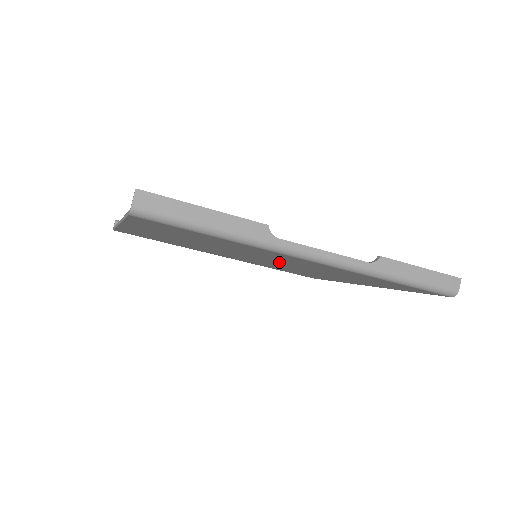
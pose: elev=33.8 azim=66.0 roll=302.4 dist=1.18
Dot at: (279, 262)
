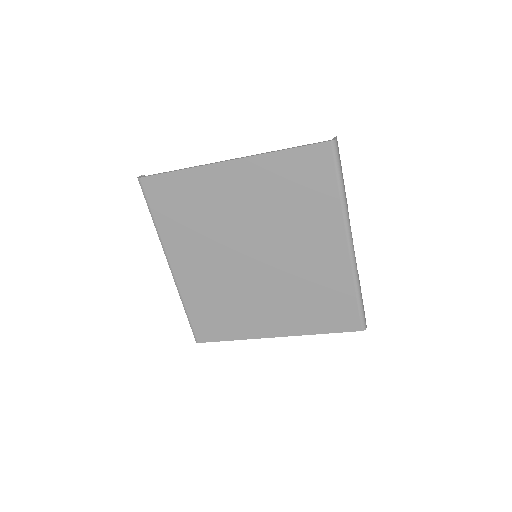
Dot at: (278, 263)
